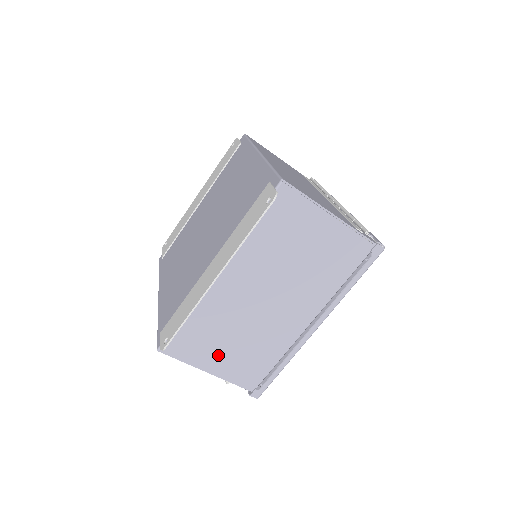
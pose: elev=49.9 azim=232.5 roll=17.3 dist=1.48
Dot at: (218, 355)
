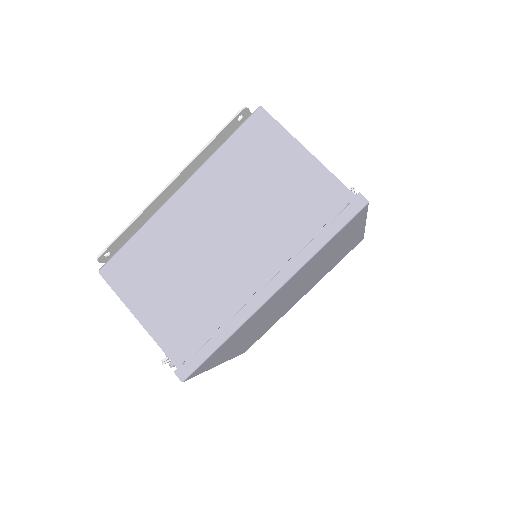
Dot at: (154, 298)
